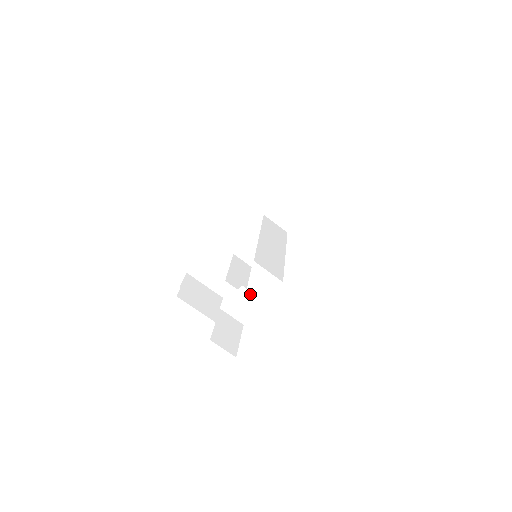
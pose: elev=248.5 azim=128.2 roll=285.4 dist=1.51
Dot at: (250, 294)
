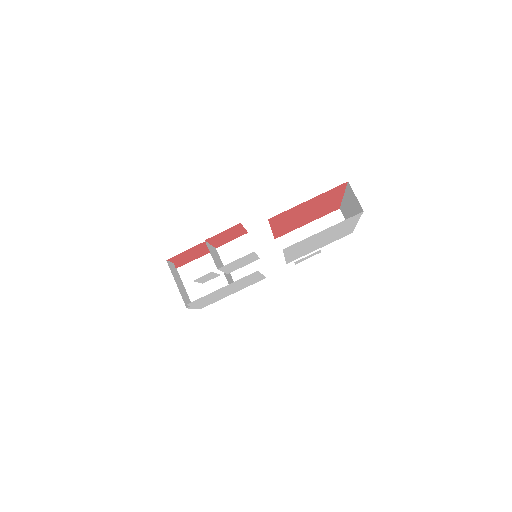
Dot at: (250, 244)
